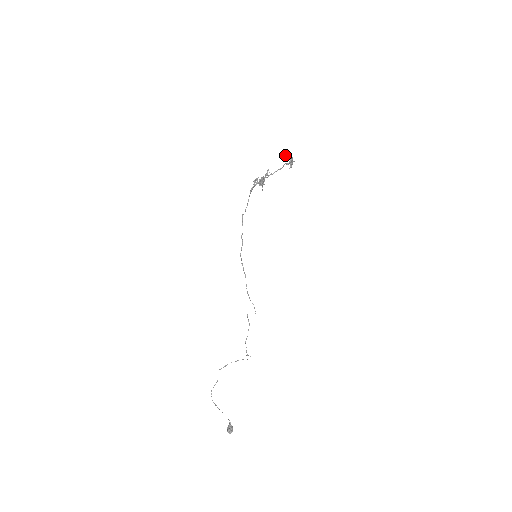
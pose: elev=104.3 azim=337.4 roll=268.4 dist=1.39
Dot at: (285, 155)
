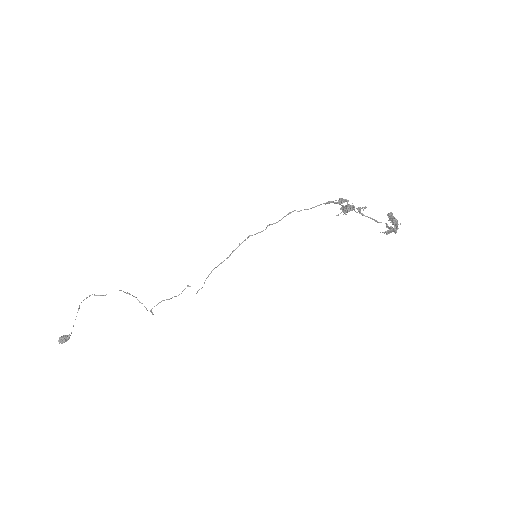
Dot at: occluded
